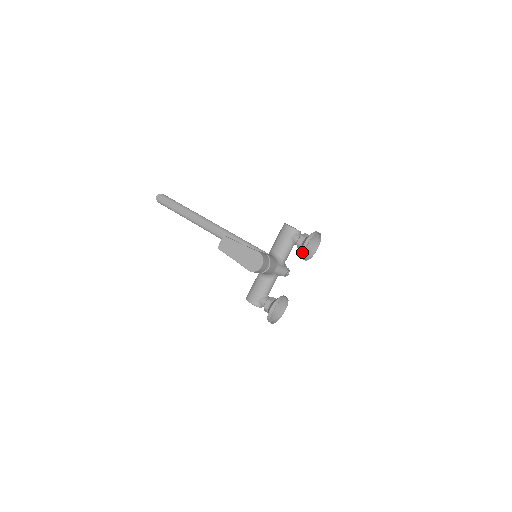
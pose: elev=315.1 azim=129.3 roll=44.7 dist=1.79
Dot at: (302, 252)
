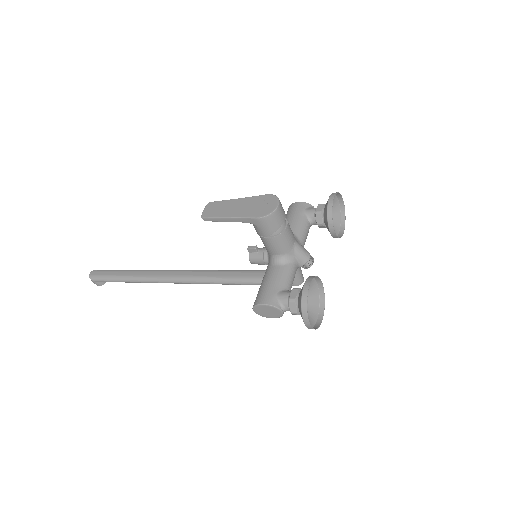
Dot at: (329, 211)
